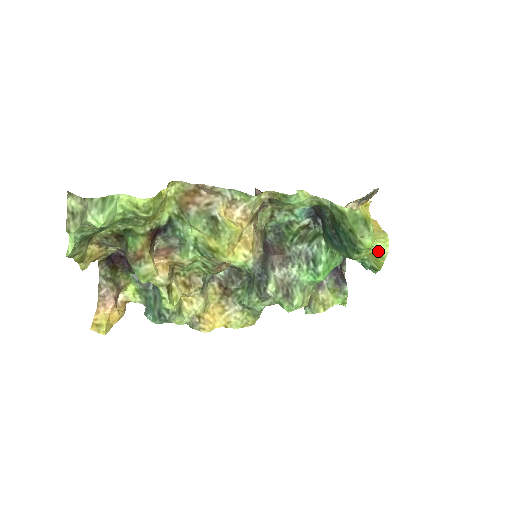
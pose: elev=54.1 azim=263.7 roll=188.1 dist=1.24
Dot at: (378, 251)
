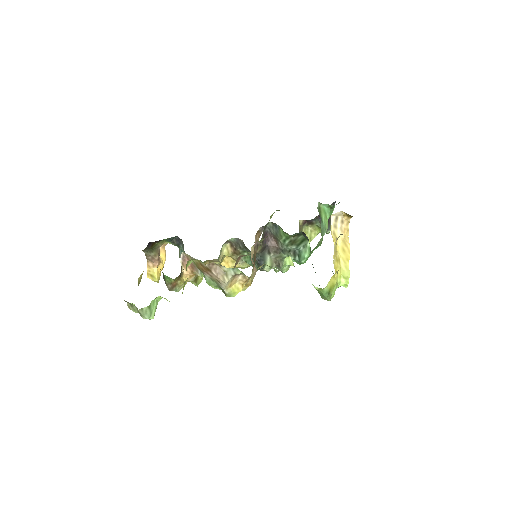
Dot at: (340, 285)
